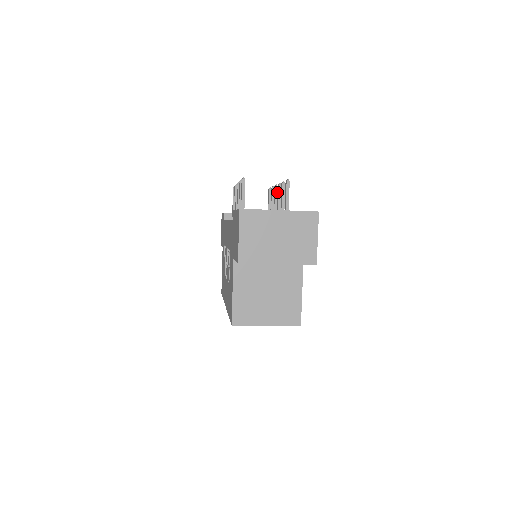
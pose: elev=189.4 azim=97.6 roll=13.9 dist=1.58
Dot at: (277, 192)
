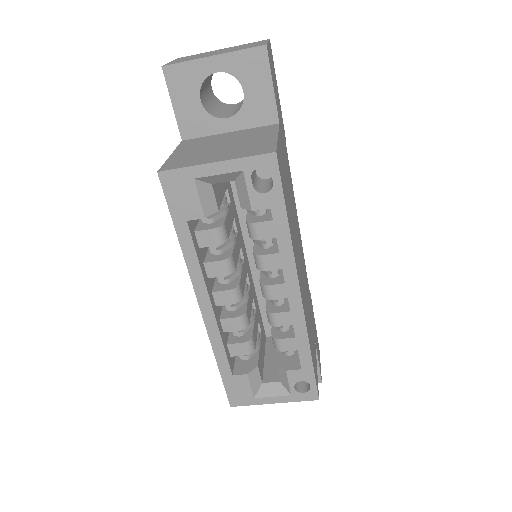
Dot at: occluded
